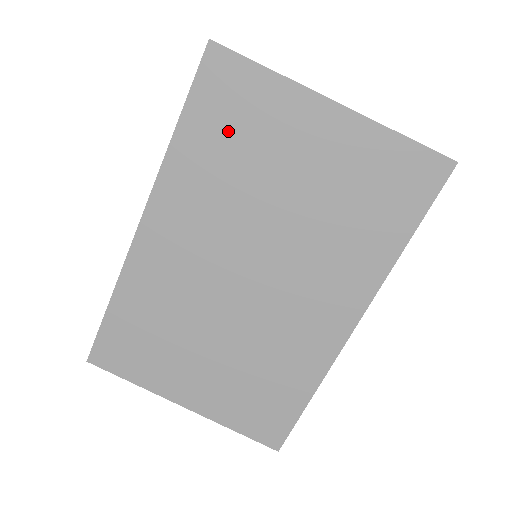
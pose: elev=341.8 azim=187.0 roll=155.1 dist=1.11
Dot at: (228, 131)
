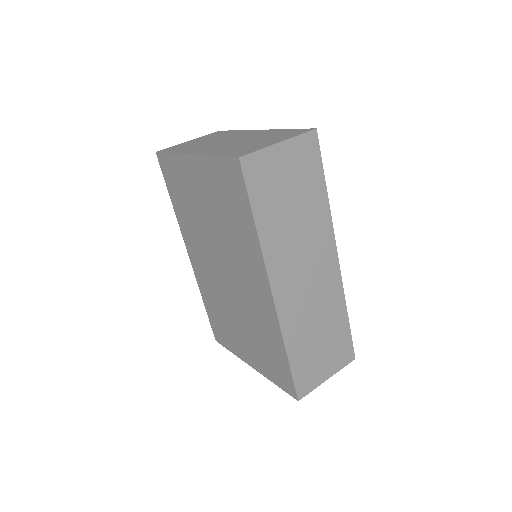
Dot at: (180, 193)
